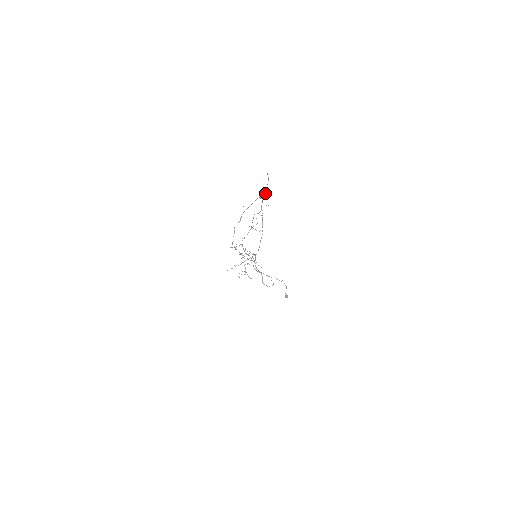
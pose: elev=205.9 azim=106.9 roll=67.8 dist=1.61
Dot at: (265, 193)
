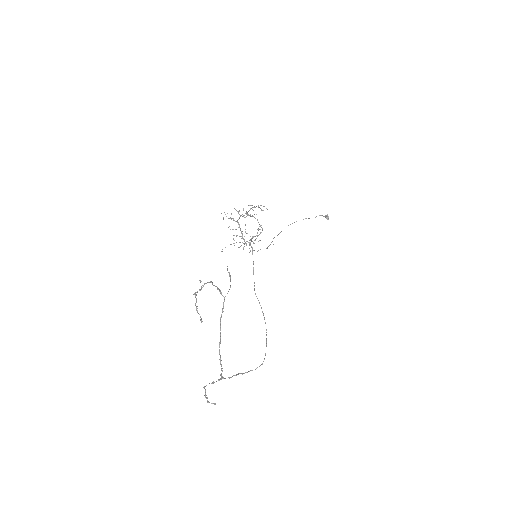
Dot at: occluded
